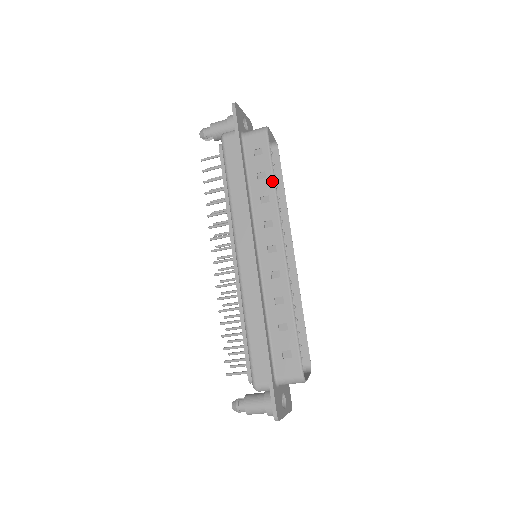
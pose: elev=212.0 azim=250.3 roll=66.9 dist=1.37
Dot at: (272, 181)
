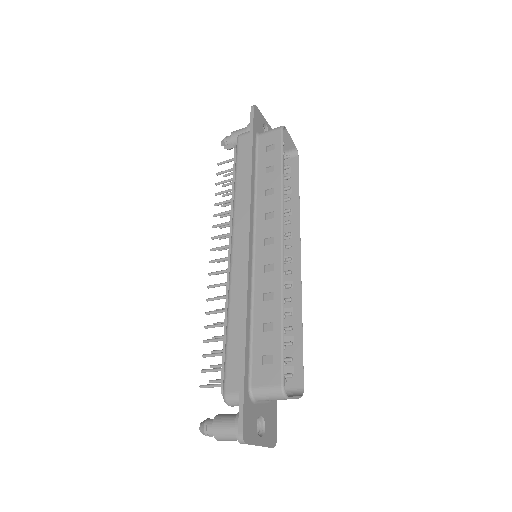
Dot at: (280, 174)
